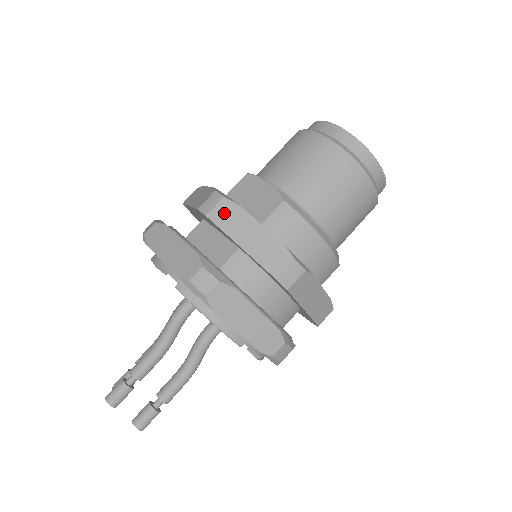
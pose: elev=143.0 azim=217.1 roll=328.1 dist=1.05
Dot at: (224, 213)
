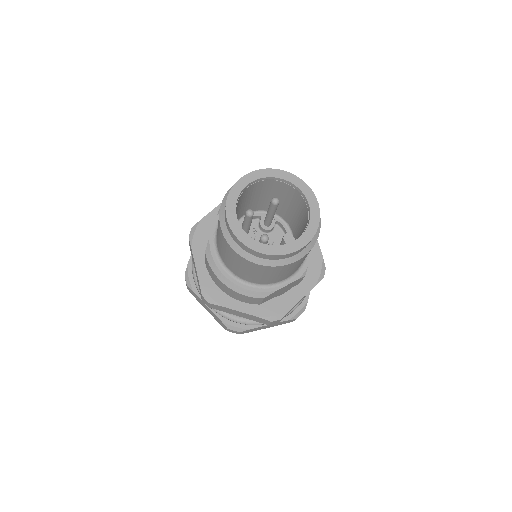
Dot at: (190, 247)
